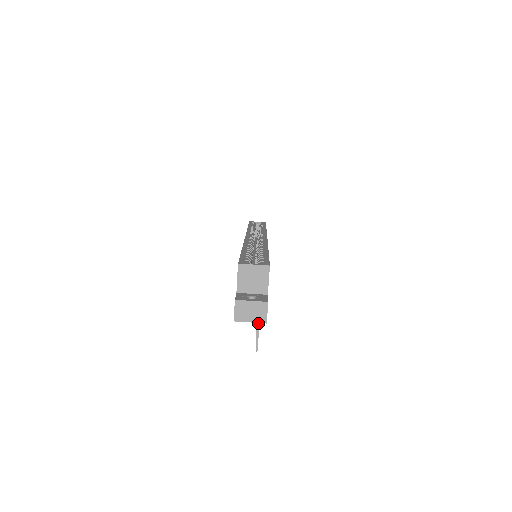
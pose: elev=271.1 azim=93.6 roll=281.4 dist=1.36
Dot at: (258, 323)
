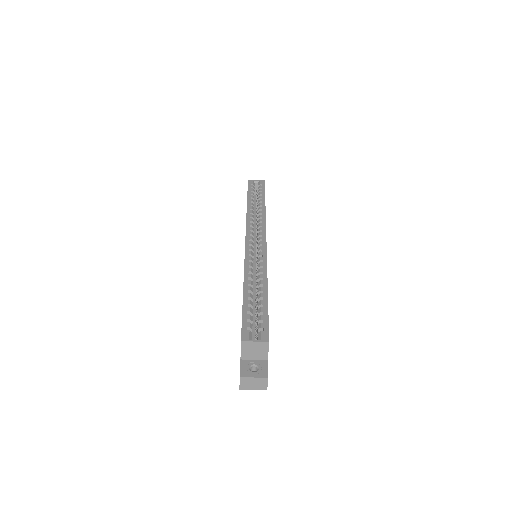
Dot at: occluded
